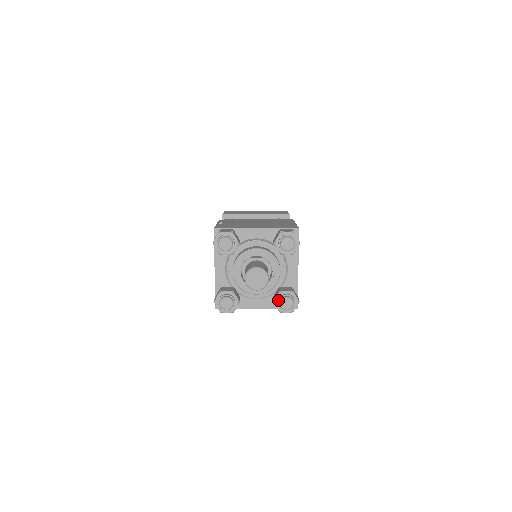
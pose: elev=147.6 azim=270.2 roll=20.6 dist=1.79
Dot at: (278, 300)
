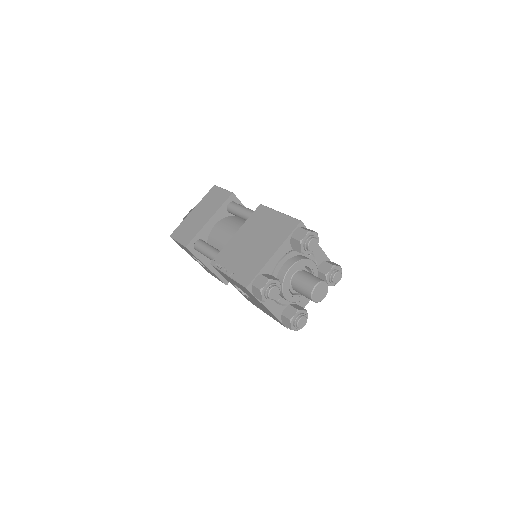
Dot at: (330, 282)
